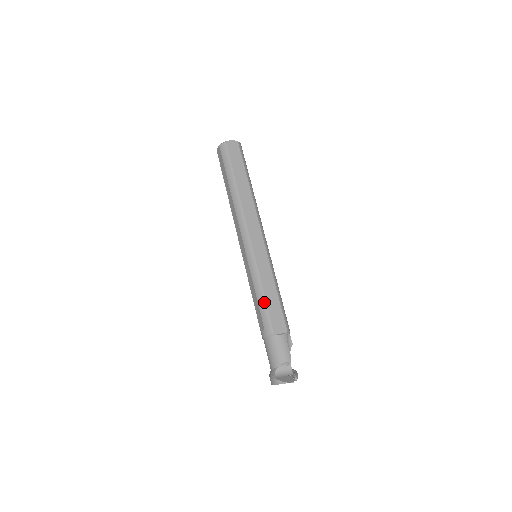
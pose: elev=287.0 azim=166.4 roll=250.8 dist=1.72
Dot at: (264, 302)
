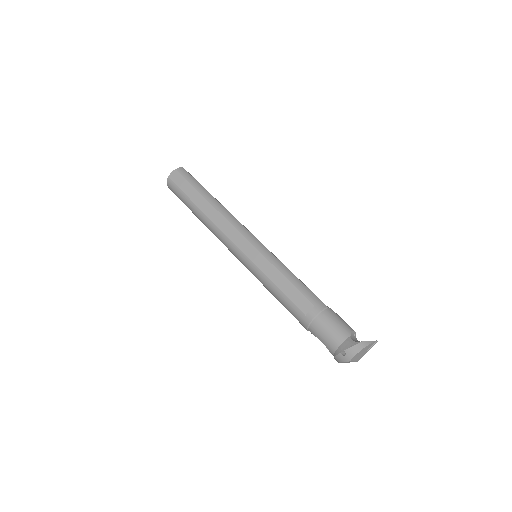
Dot at: (300, 281)
